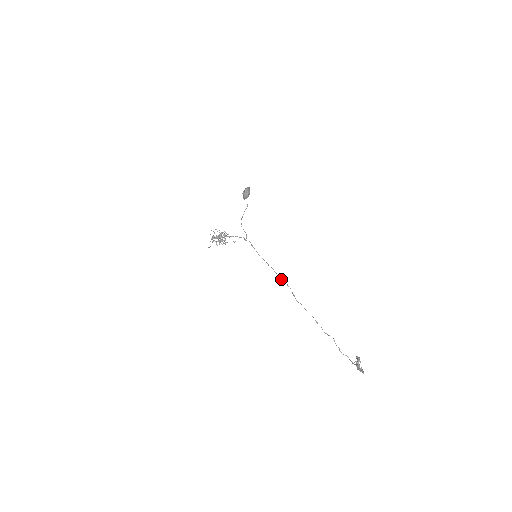
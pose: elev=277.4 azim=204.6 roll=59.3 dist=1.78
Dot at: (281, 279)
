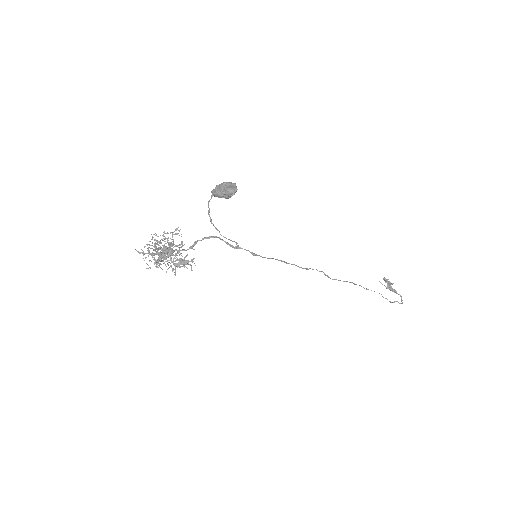
Dot at: (308, 269)
